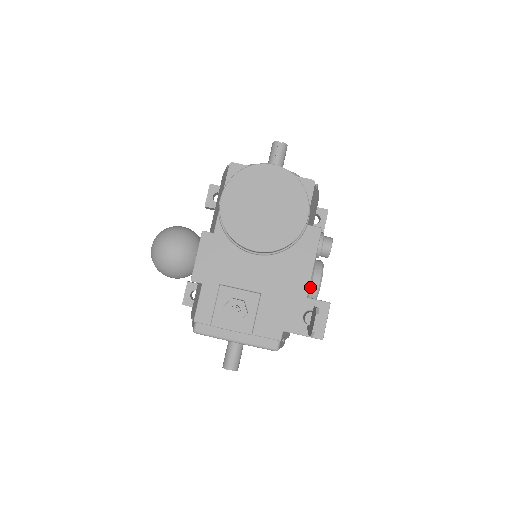
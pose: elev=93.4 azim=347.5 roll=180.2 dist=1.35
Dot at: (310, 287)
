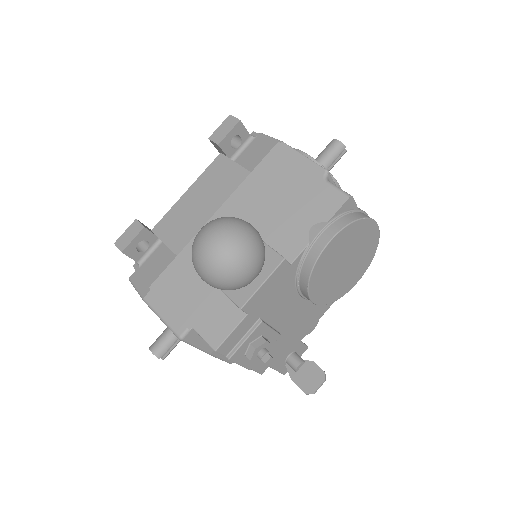
Dot at: (306, 331)
